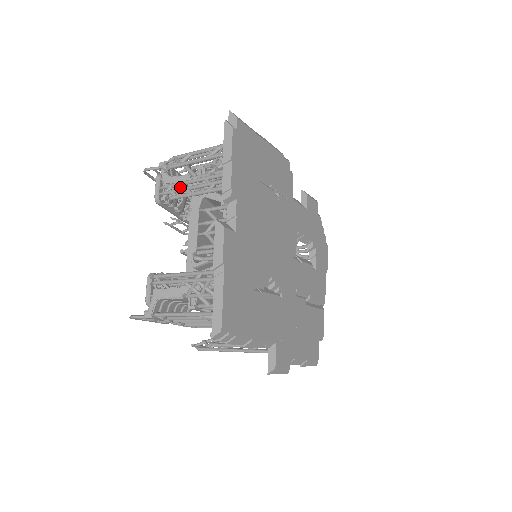
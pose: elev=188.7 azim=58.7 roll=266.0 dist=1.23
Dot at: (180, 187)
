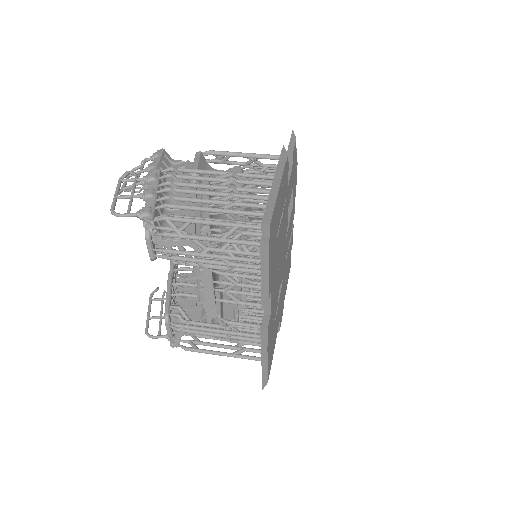
Dot at: occluded
